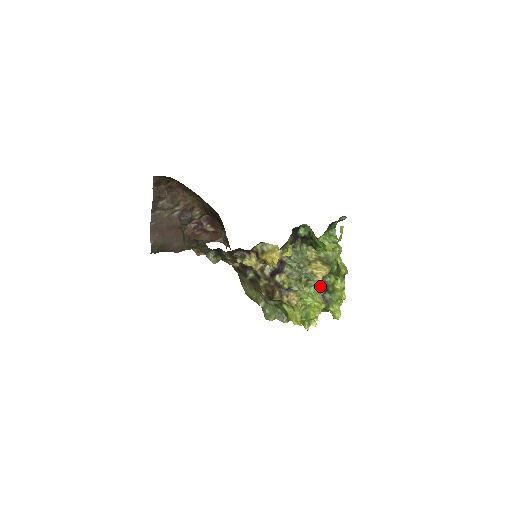
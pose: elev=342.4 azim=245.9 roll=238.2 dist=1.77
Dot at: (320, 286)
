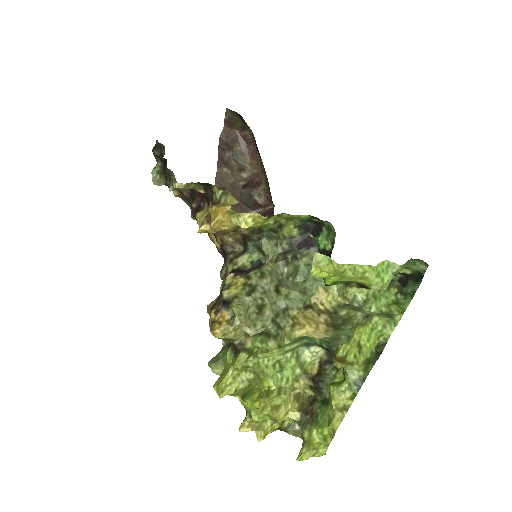
Dot at: (311, 371)
